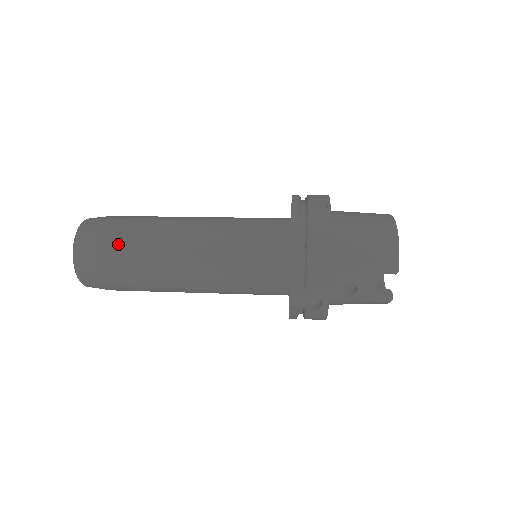
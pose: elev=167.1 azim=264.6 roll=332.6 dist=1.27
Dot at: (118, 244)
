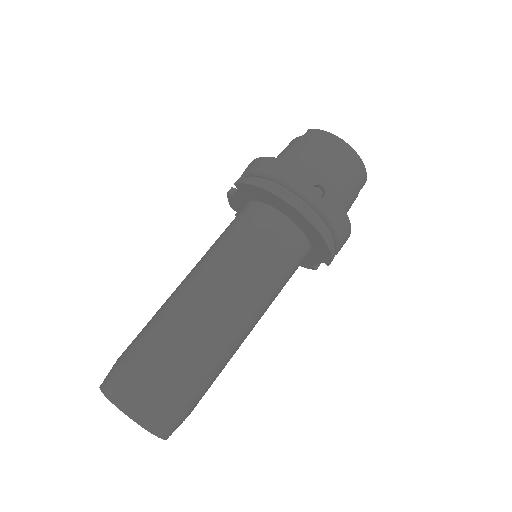
Dot at: (195, 388)
